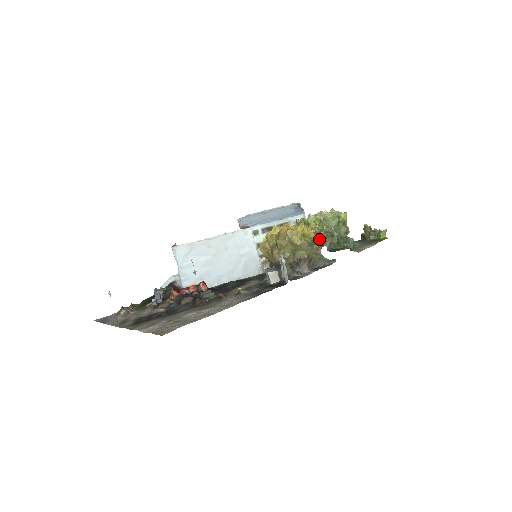
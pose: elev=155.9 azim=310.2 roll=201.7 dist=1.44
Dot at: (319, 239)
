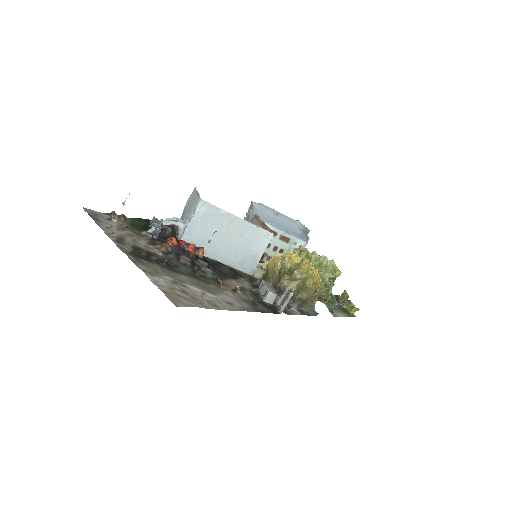
Dot at: (320, 289)
